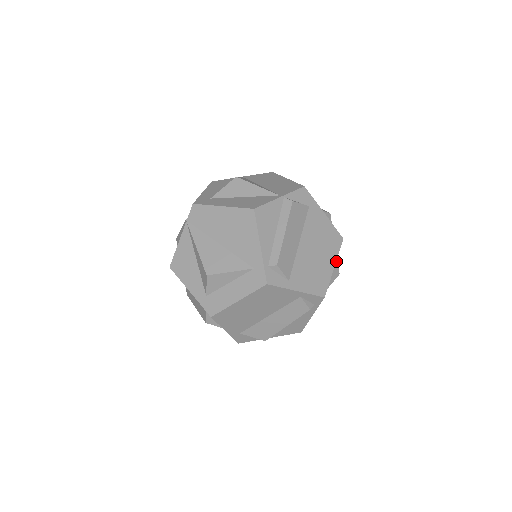
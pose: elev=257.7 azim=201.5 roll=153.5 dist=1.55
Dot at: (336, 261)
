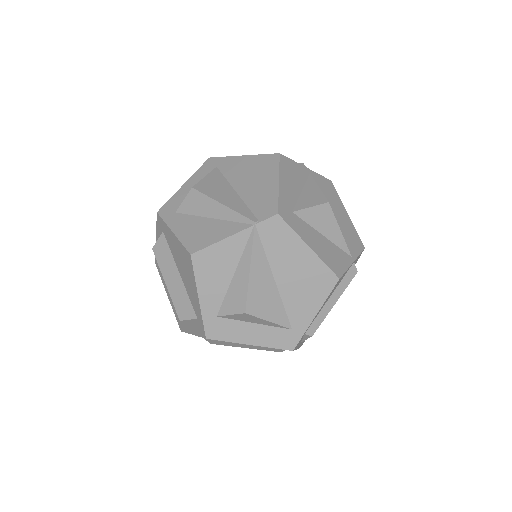
Dot at: occluded
